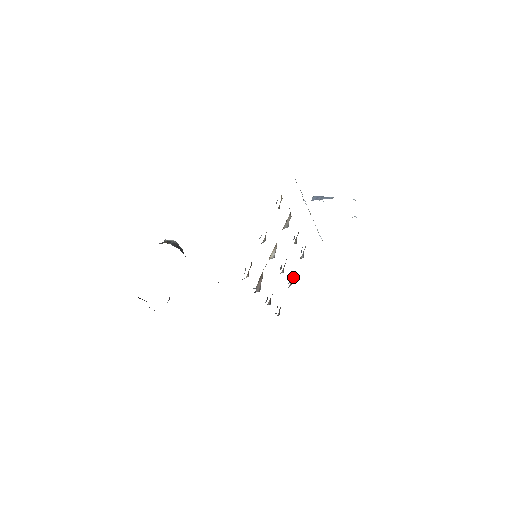
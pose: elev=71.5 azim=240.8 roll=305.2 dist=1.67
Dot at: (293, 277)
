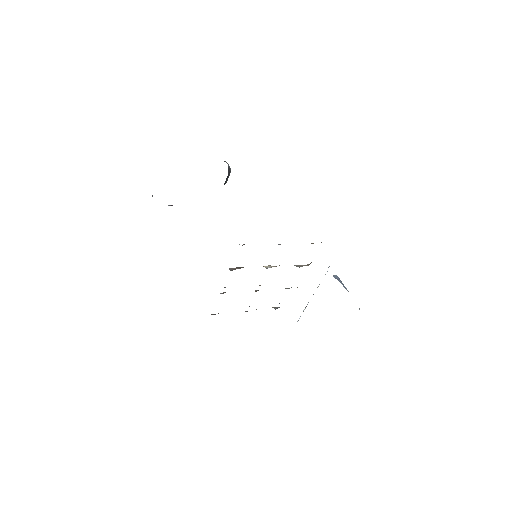
Dot at: occluded
